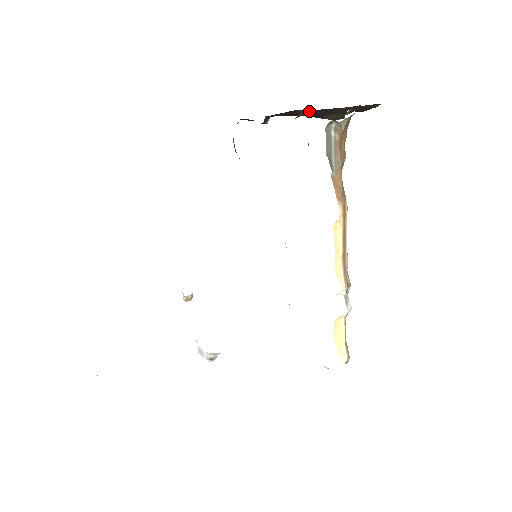
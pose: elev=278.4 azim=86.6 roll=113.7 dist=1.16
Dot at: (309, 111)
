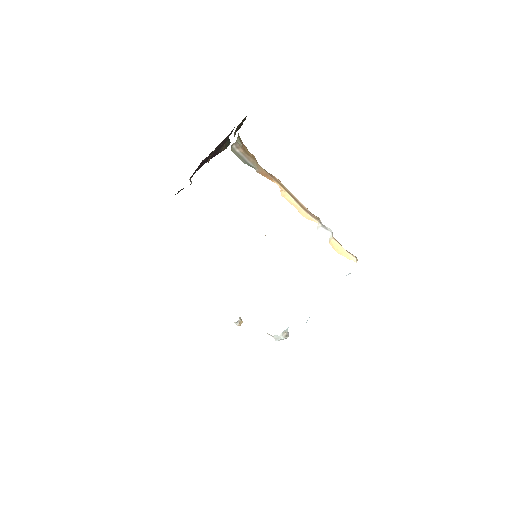
Dot at: (212, 153)
